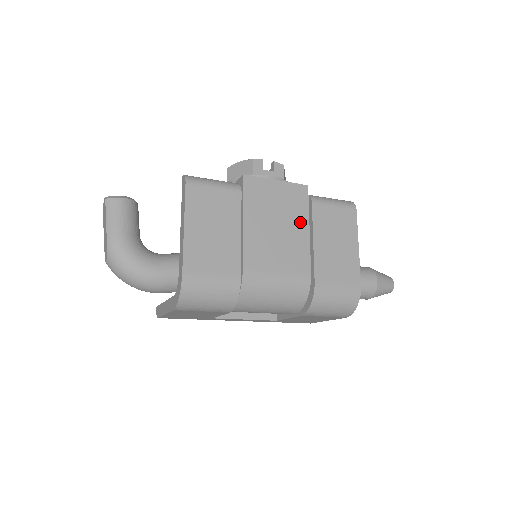
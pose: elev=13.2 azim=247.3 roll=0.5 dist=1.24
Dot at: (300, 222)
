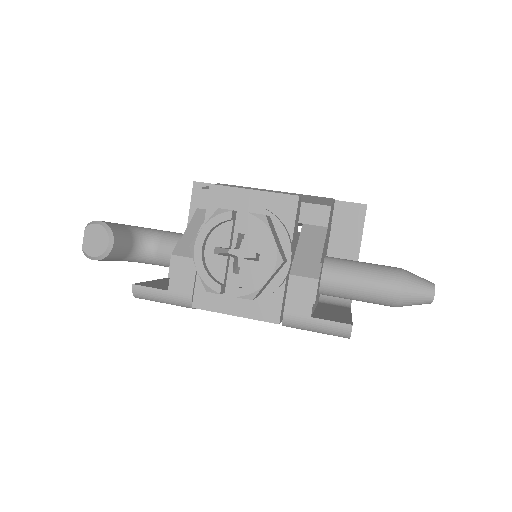
Dot at: occluded
